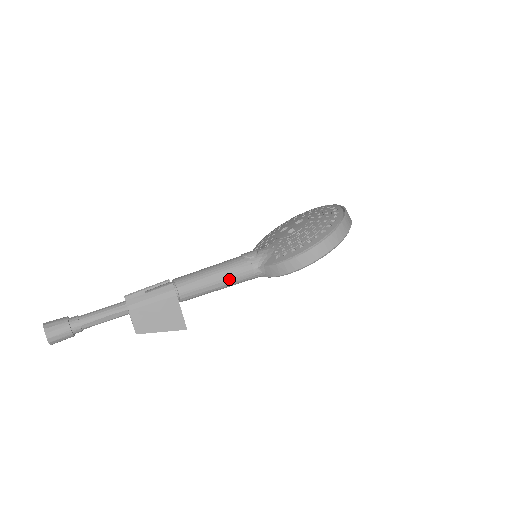
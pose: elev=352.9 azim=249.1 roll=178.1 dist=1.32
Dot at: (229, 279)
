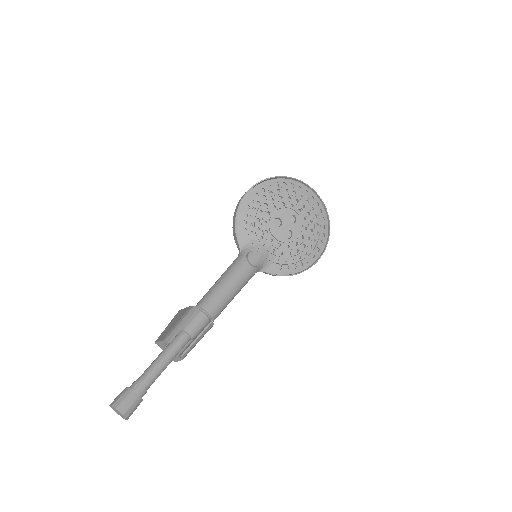
Dot at: occluded
